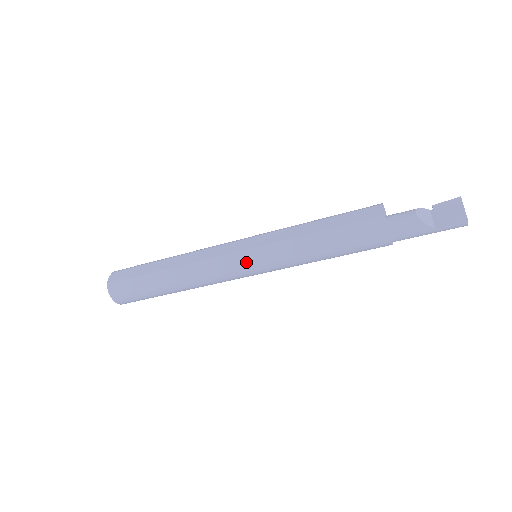
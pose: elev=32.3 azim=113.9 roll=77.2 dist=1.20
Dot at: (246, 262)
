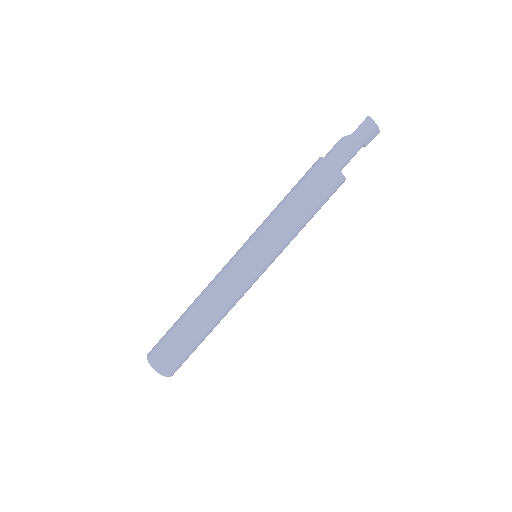
Dot at: (242, 250)
